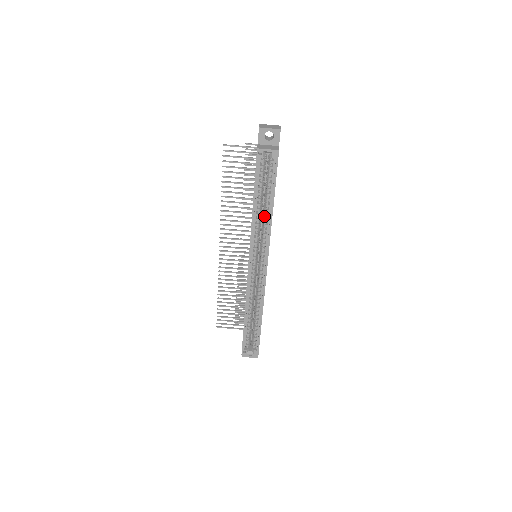
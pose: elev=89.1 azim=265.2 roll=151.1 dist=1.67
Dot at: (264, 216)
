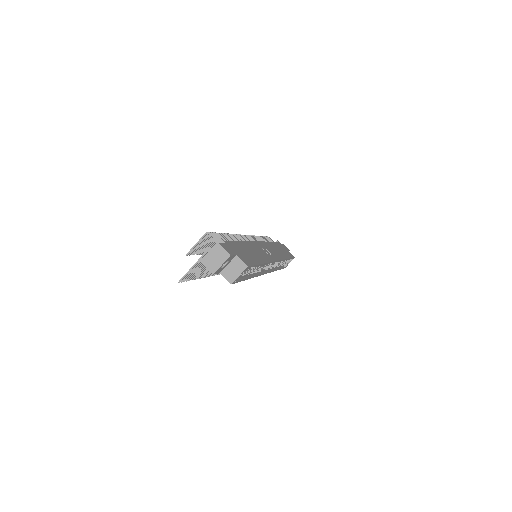
Dot at: occluded
